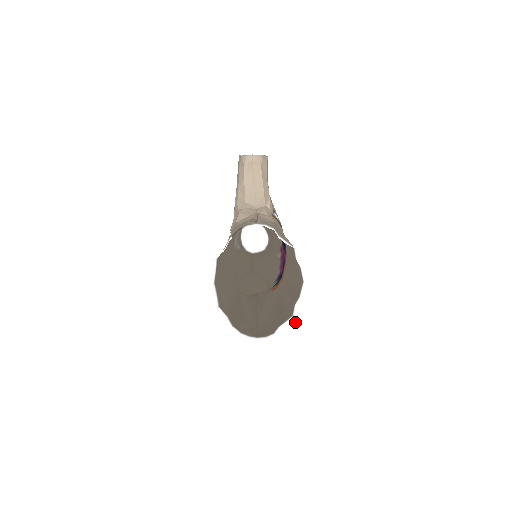
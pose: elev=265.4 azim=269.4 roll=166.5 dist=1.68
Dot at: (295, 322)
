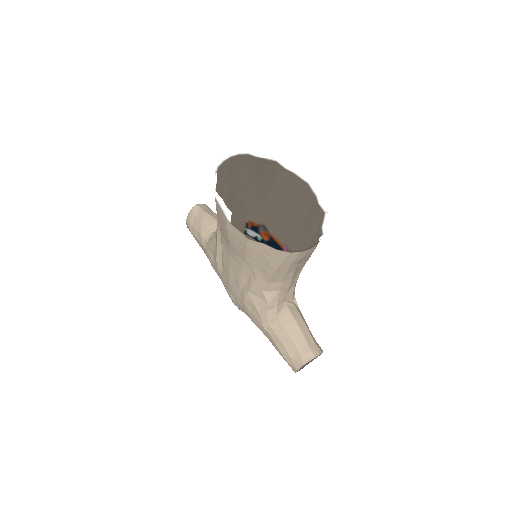
Dot at: (330, 200)
